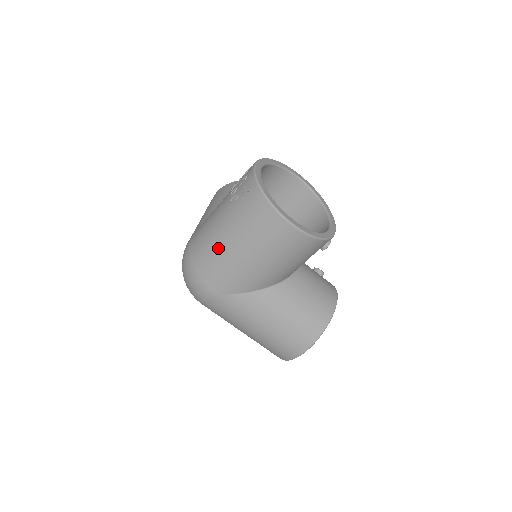
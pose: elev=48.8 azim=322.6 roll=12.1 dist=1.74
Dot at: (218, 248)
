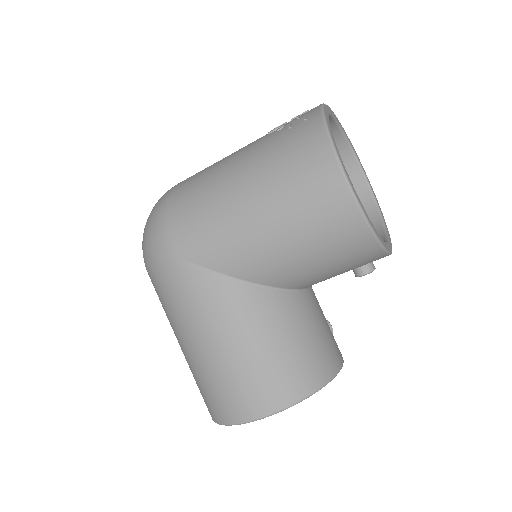
Dot at: (217, 185)
